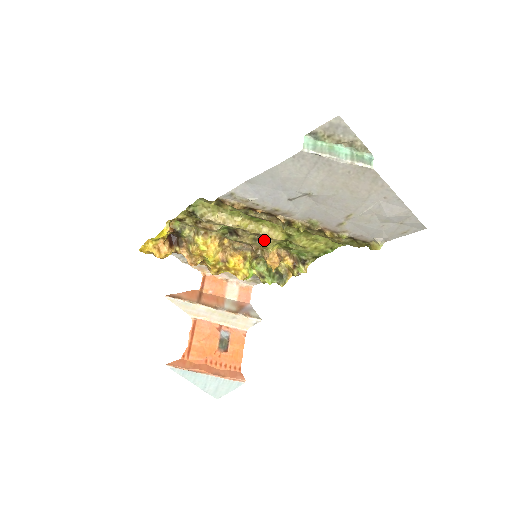
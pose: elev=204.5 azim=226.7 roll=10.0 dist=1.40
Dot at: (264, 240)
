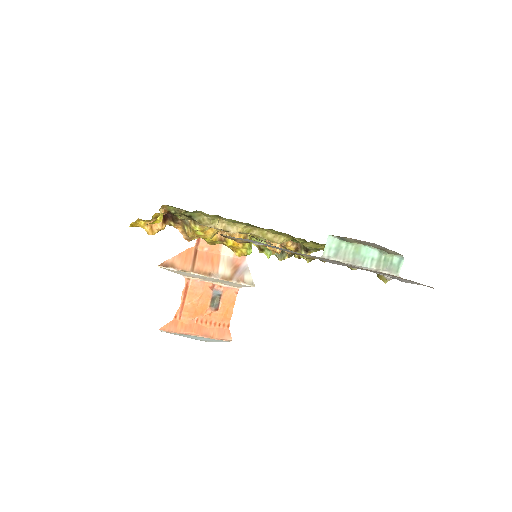
Dot at: occluded
